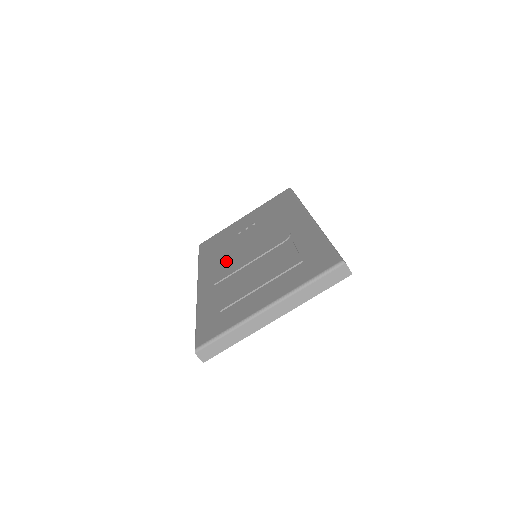
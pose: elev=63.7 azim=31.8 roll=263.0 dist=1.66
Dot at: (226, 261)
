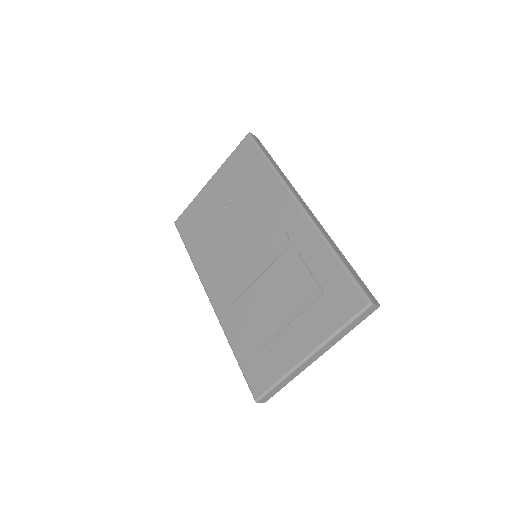
Dot at: (226, 265)
